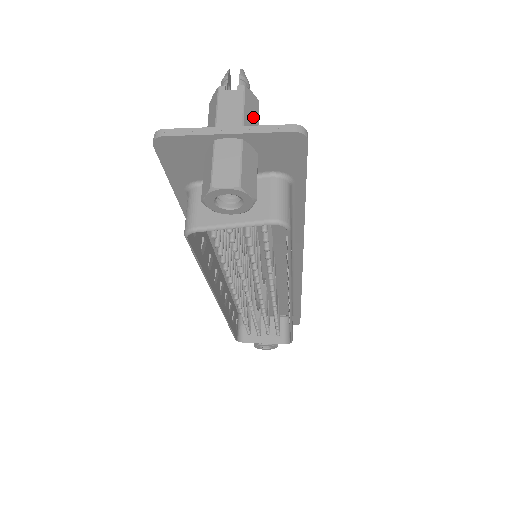
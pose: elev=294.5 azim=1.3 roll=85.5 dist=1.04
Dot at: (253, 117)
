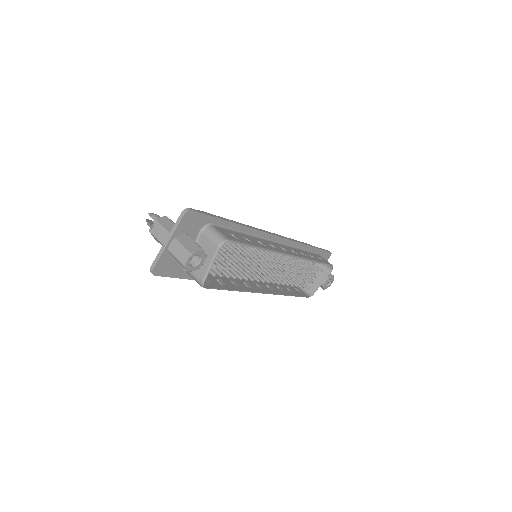
Dot at: (170, 225)
